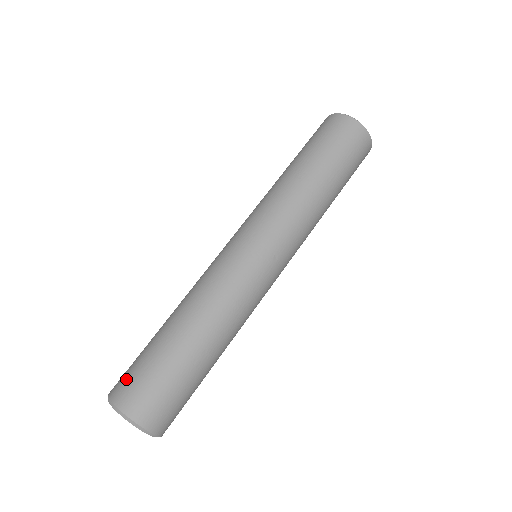
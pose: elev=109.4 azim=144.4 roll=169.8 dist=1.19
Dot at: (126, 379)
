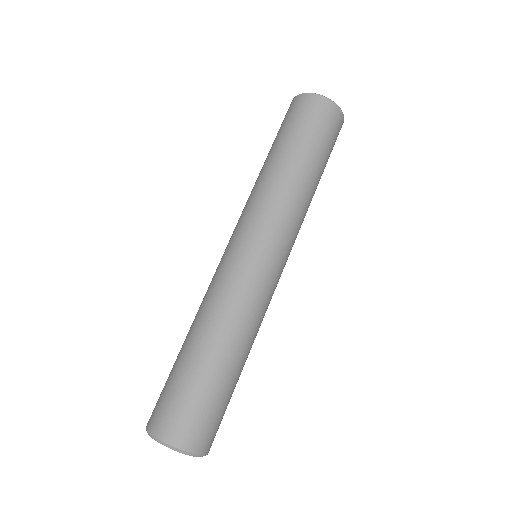
Dot at: (169, 414)
